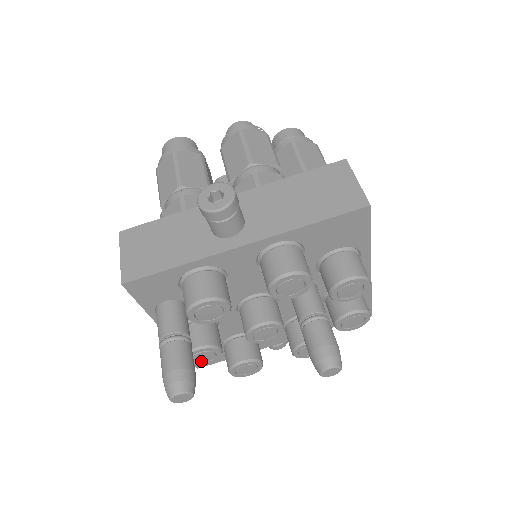
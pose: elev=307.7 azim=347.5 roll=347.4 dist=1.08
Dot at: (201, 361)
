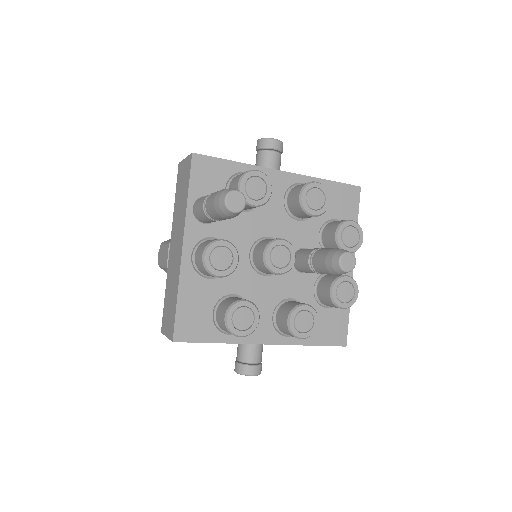
Dot at: (216, 265)
